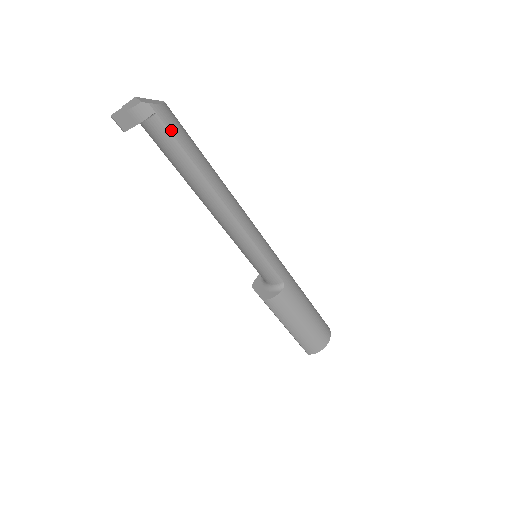
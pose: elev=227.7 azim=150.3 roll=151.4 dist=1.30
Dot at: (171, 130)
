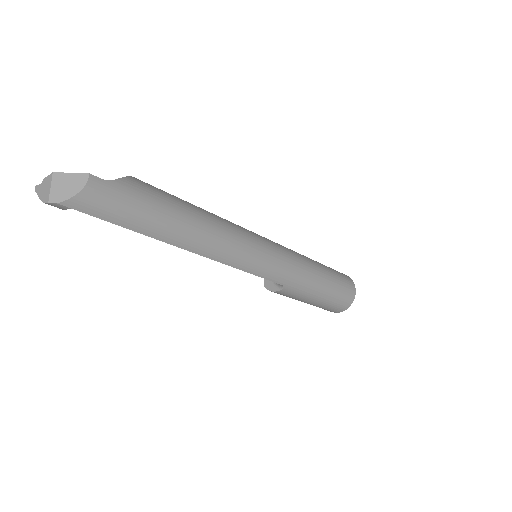
Dot at: (98, 215)
